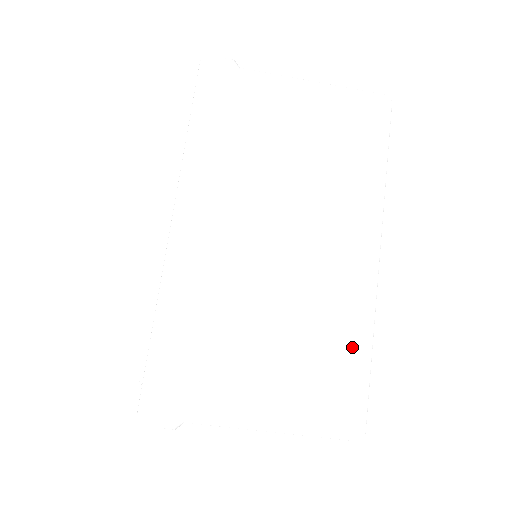
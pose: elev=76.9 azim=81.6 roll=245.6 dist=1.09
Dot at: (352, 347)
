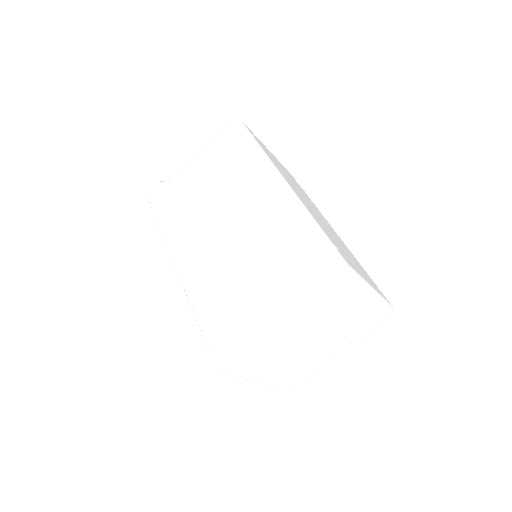
Dot at: (300, 230)
